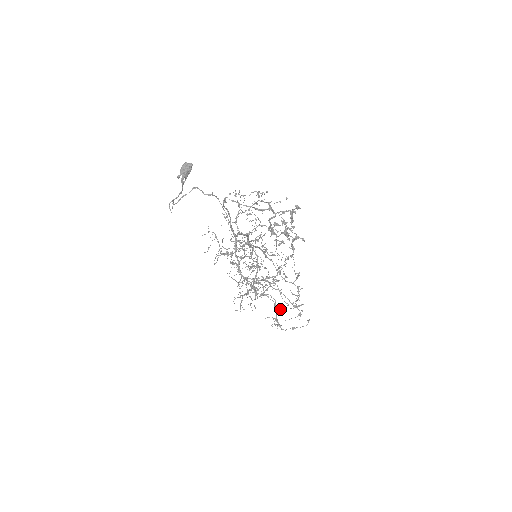
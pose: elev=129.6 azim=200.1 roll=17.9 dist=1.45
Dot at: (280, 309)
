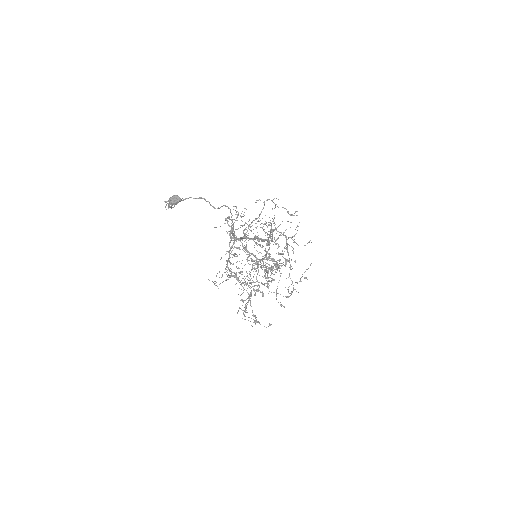
Dot at: (271, 292)
